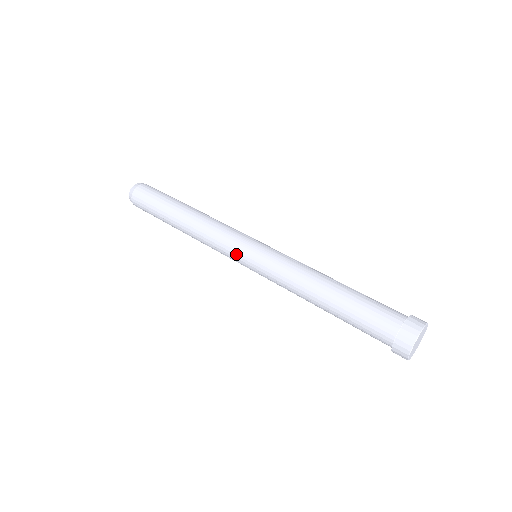
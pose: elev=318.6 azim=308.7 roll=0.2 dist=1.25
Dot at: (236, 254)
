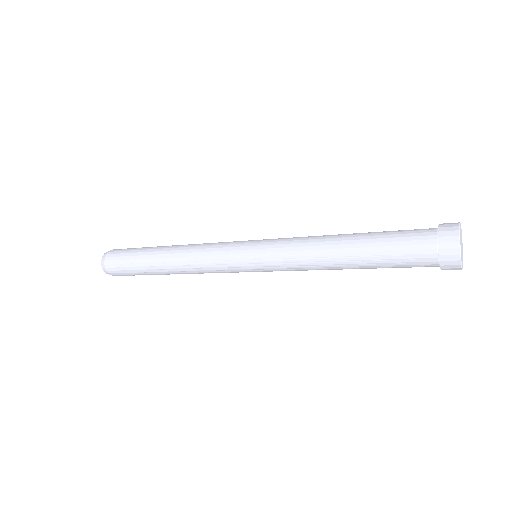
Dot at: (235, 249)
